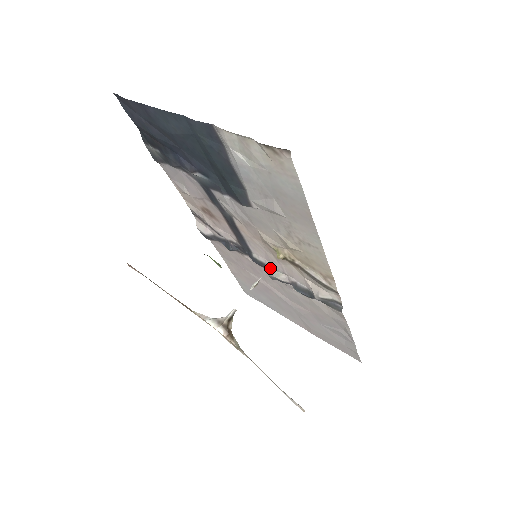
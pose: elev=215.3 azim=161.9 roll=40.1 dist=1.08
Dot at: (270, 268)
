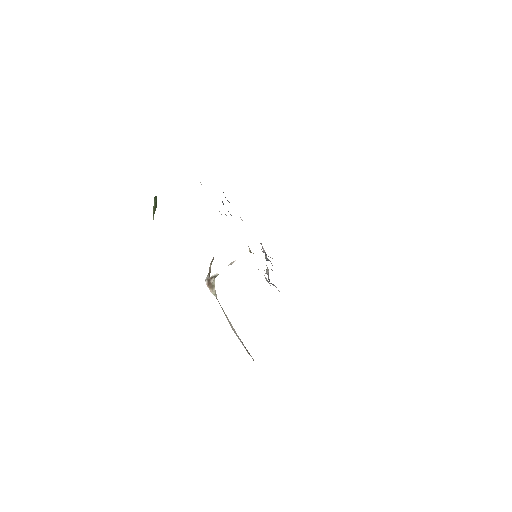
Dot at: (267, 267)
